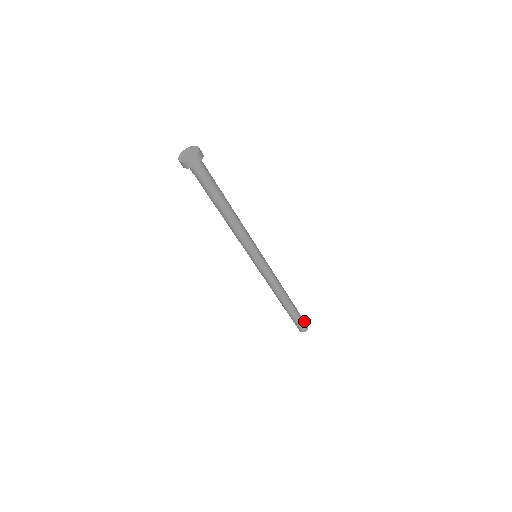
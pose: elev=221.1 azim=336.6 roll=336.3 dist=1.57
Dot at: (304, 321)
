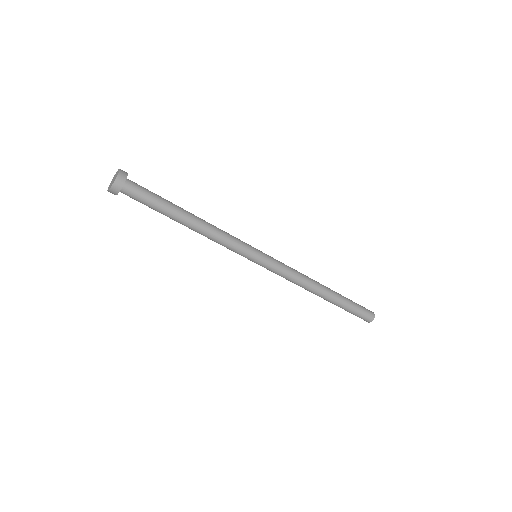
Dot at: (363, 307)
